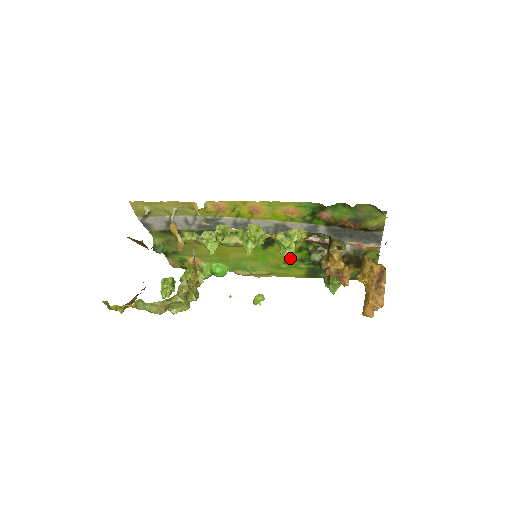
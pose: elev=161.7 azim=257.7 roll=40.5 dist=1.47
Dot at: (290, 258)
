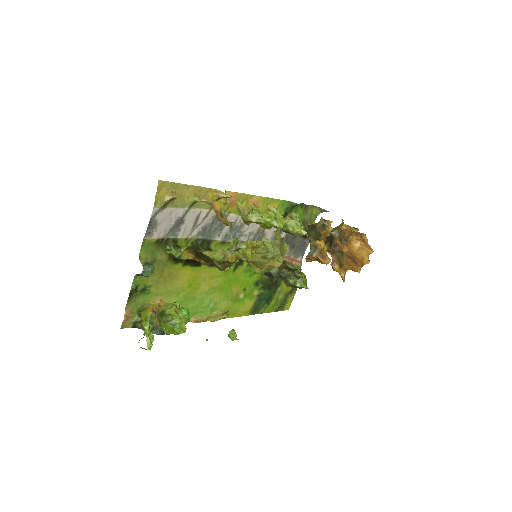
Dot at: (249, 282)
